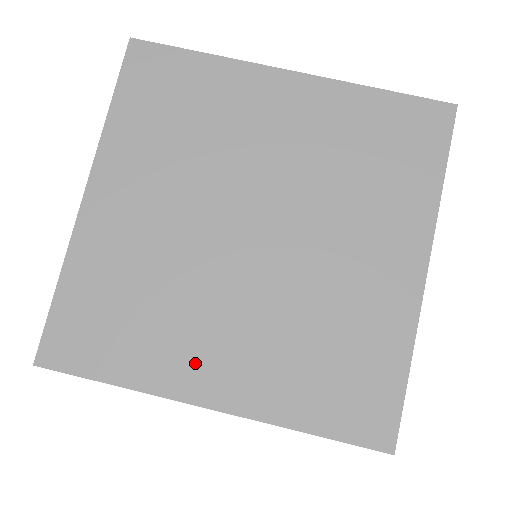
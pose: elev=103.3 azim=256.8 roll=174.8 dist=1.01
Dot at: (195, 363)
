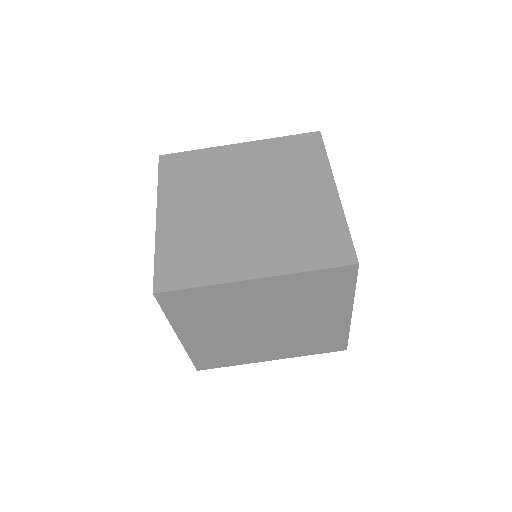
Dot at: (260, 355)
